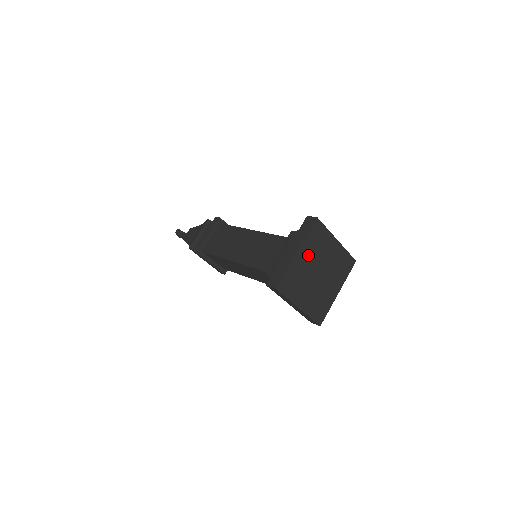
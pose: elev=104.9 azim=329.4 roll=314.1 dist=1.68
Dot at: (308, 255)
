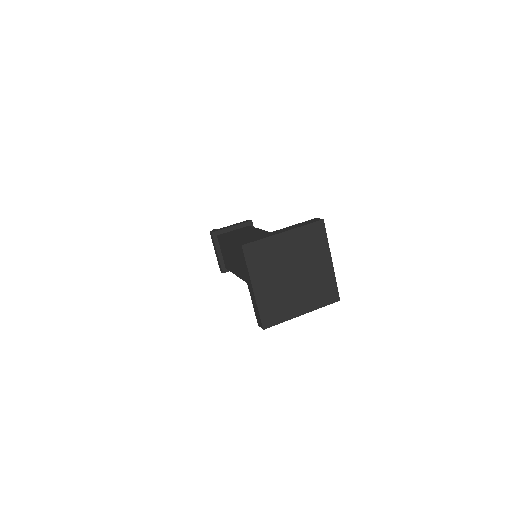
Dot at: (293, 245)
